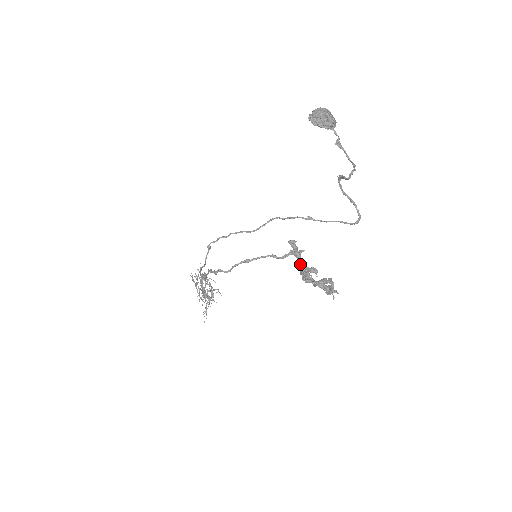
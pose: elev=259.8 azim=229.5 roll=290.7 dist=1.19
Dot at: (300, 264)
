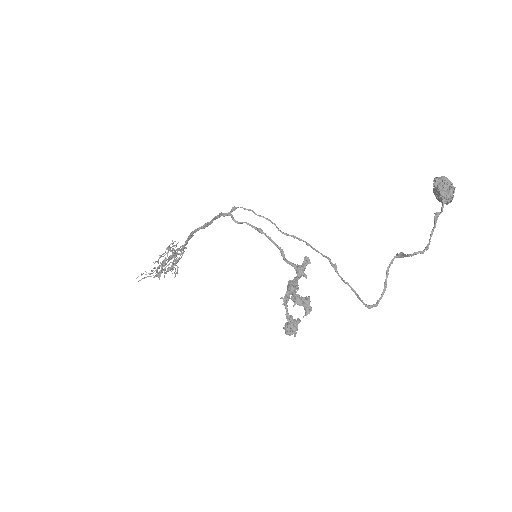
Dot at: (295, 279)
